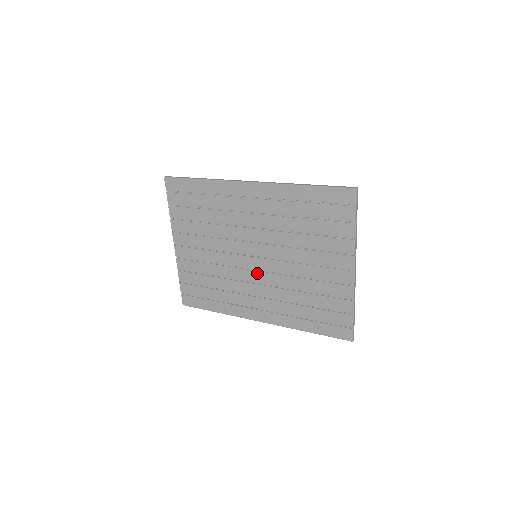
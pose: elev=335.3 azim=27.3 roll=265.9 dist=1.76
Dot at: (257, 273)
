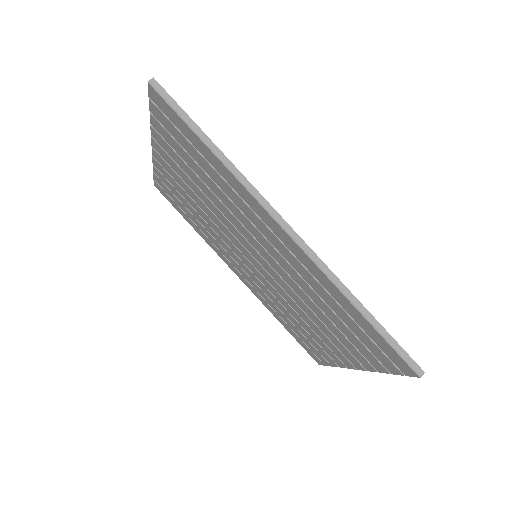
Dot at: (250, 264)
